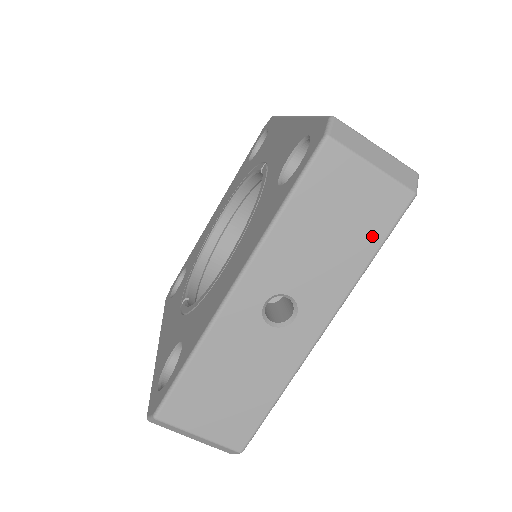
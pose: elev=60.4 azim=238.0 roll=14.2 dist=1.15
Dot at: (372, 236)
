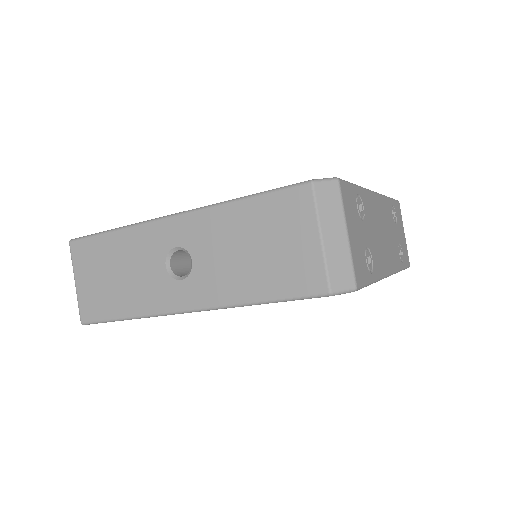
Dot at: (274, 286)
